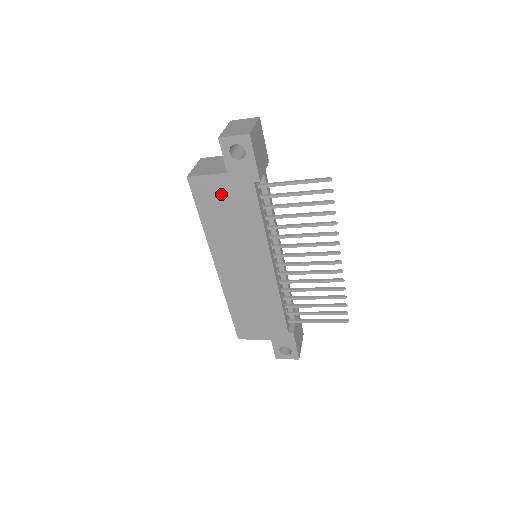
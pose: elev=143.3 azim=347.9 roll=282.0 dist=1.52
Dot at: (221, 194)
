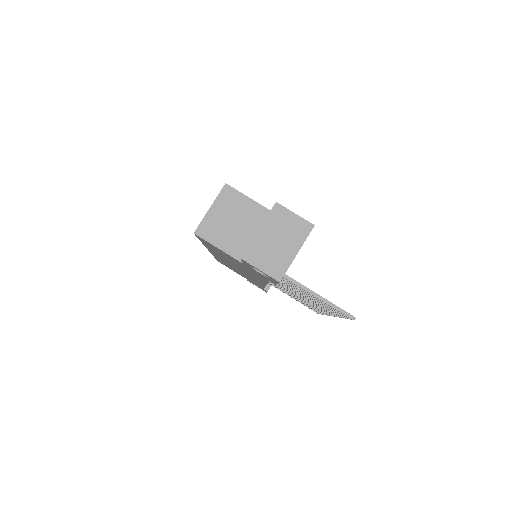
Dot at: (230, 257)
